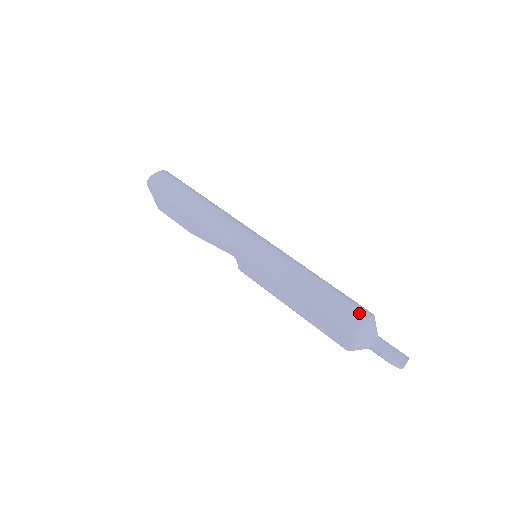
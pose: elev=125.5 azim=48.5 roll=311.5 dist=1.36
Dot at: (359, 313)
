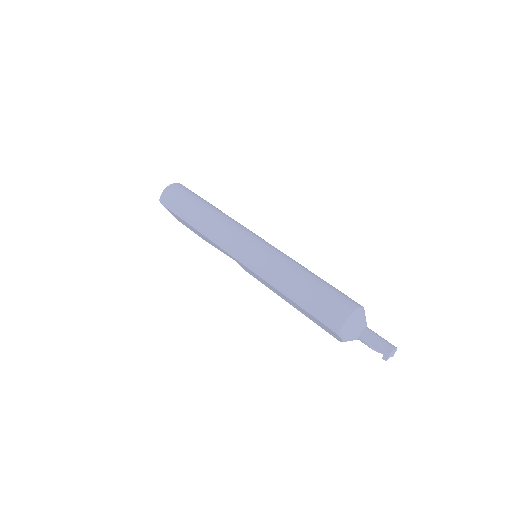
Dot at: (340, 311)
